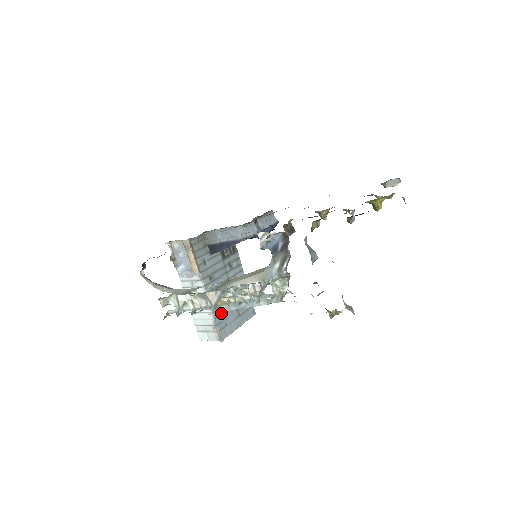
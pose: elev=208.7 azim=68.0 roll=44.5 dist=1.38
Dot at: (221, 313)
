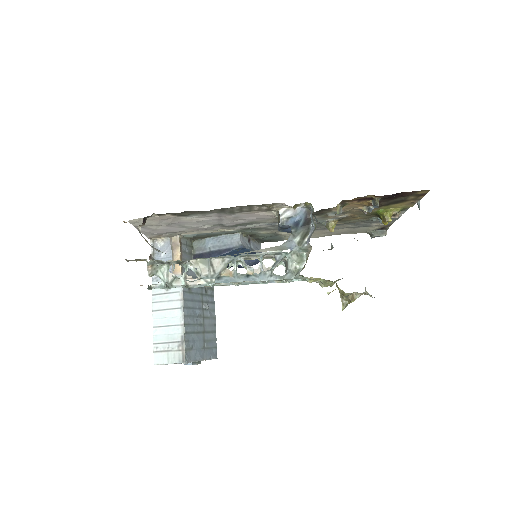
Dot at: (190, 331)
